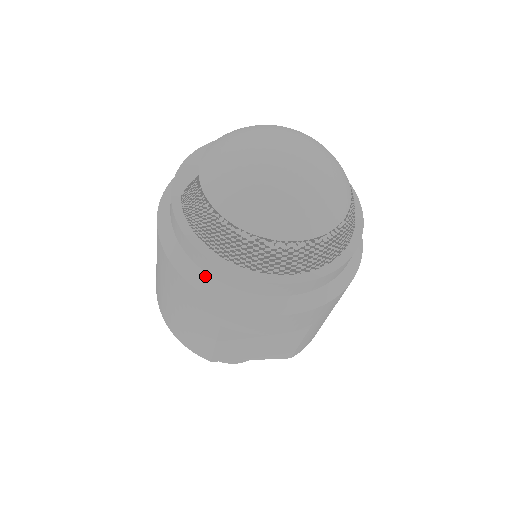
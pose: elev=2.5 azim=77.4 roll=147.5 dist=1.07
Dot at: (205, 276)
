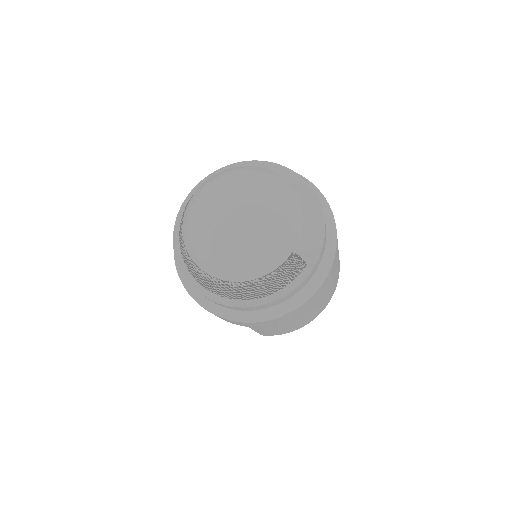
Dot at: occluded
